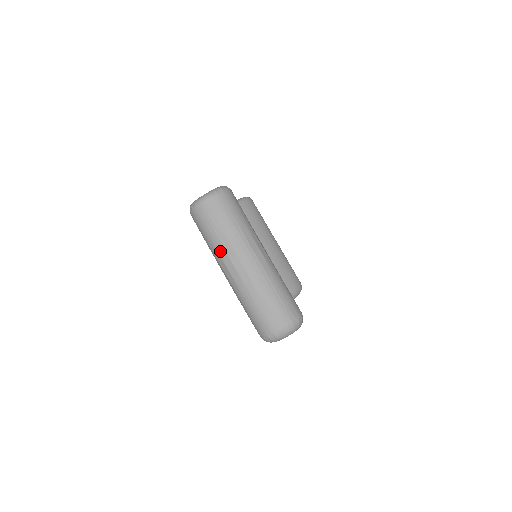
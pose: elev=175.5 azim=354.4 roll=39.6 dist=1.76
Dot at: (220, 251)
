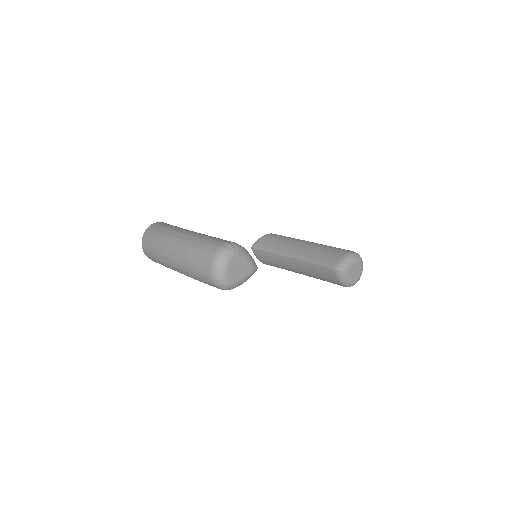
Dot at: (161, 259)
